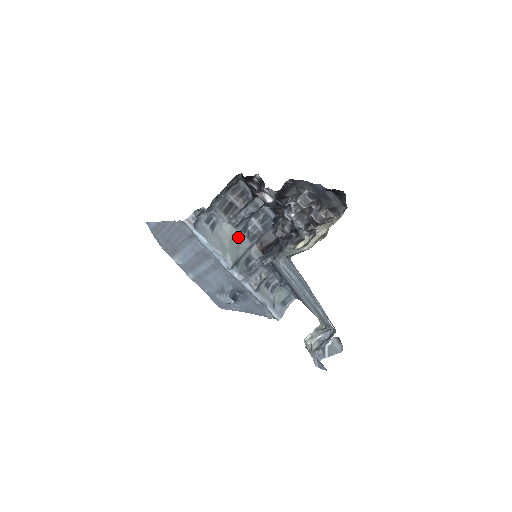
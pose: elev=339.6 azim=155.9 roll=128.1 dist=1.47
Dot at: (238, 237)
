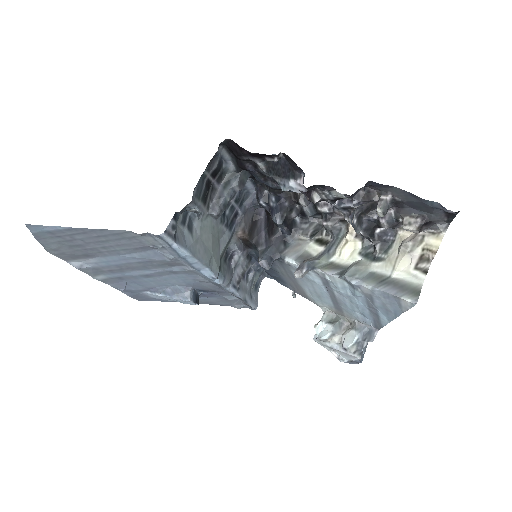
Dot at: (219, 230)
